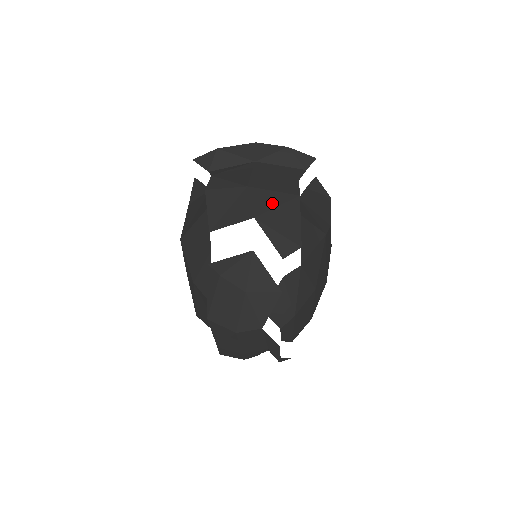
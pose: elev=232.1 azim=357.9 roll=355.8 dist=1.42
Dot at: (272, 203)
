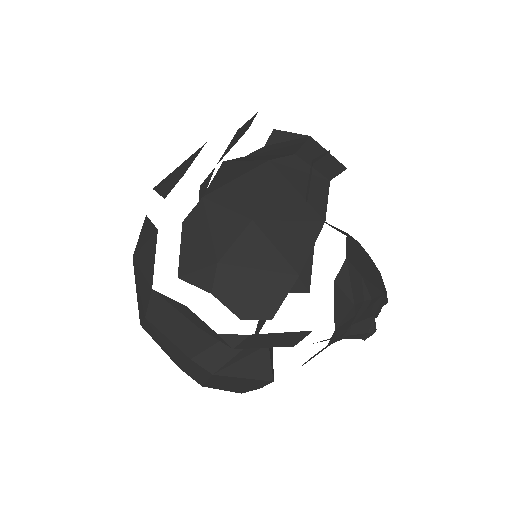
Dot at: occluded
